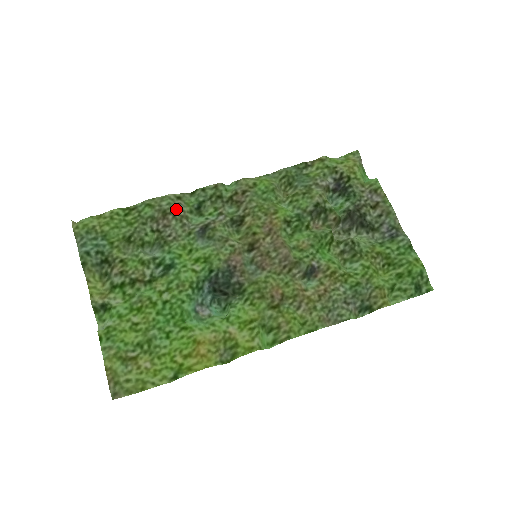
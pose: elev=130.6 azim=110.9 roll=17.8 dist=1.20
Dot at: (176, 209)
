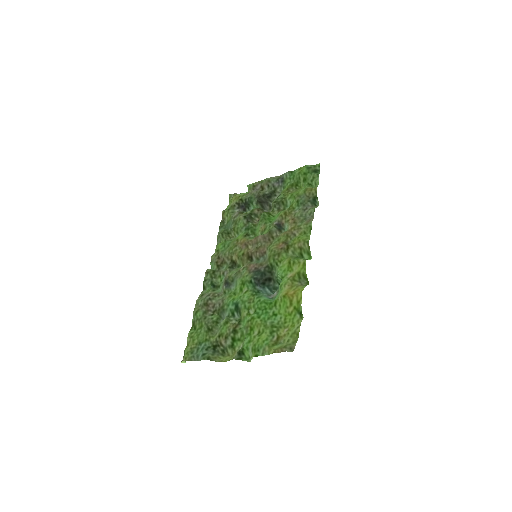
Dot at: (207, 297)
